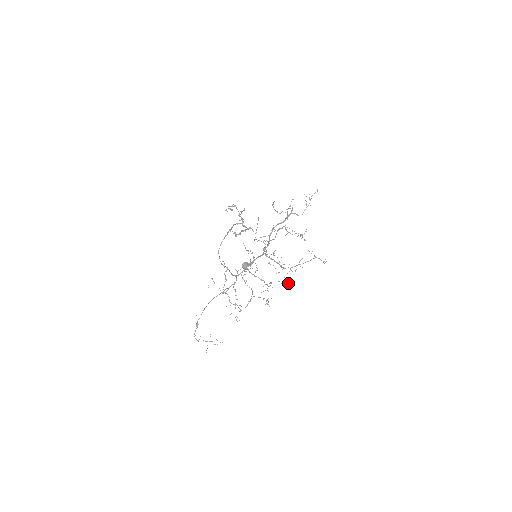
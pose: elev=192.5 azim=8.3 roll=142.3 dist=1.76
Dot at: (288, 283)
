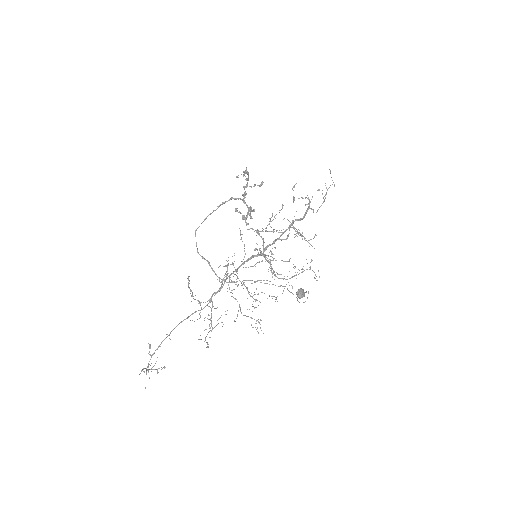
Dot at: occluded
